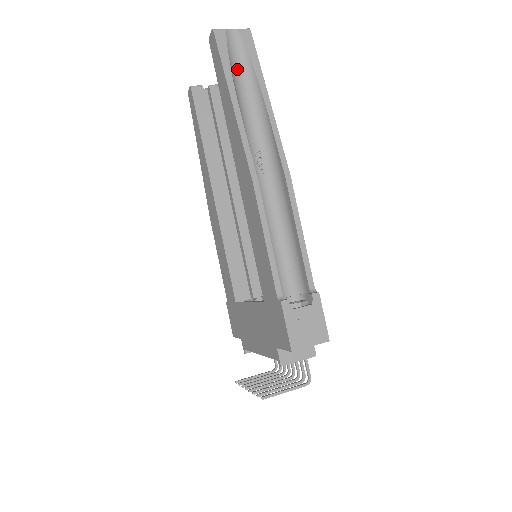
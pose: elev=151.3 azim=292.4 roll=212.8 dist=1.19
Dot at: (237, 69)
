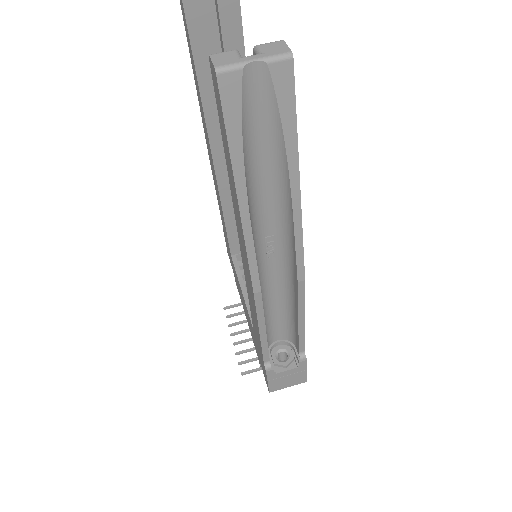
Dot at: (255, 135)
